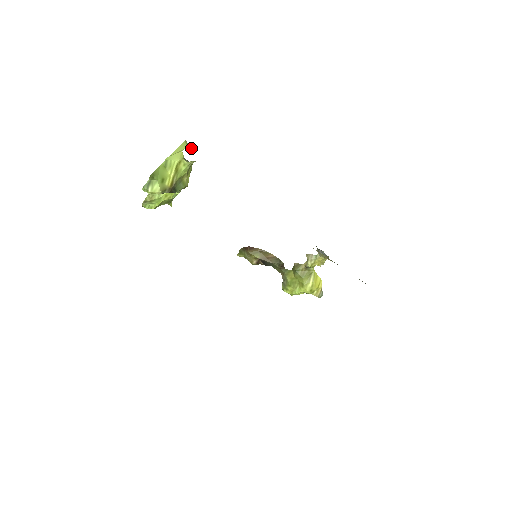
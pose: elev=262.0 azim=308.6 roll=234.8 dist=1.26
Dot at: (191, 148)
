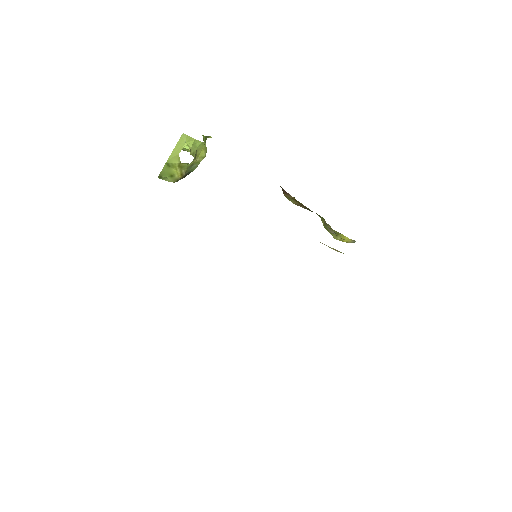
Dot at: (188, 148)
